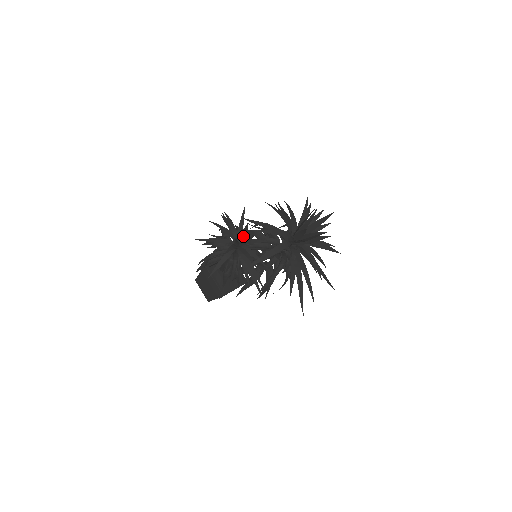
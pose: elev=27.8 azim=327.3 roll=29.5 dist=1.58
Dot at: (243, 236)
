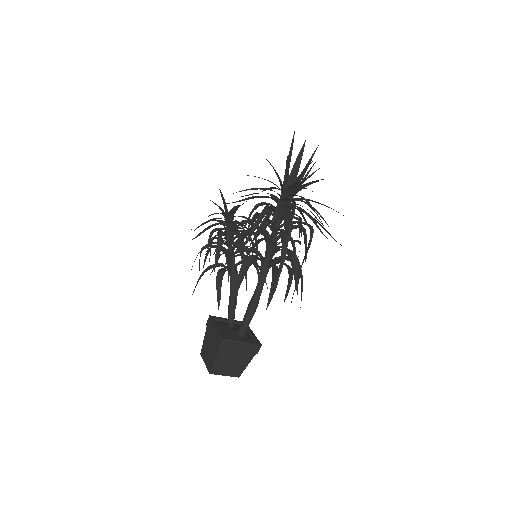
Dot at: occluded
